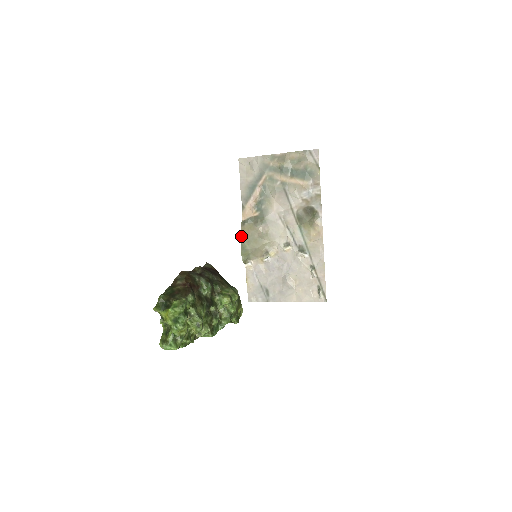
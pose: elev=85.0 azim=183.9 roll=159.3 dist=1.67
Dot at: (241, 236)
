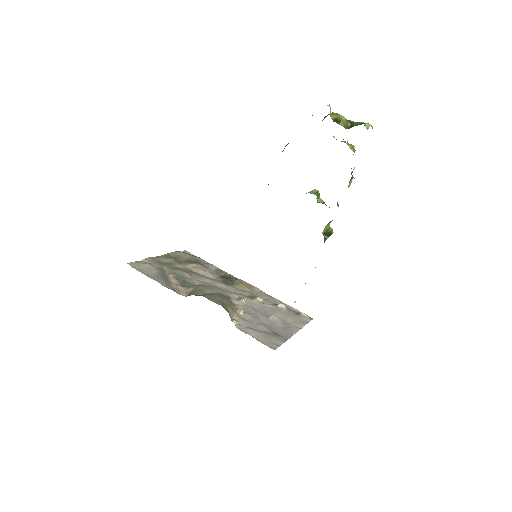
Dot at: (204, 296)
